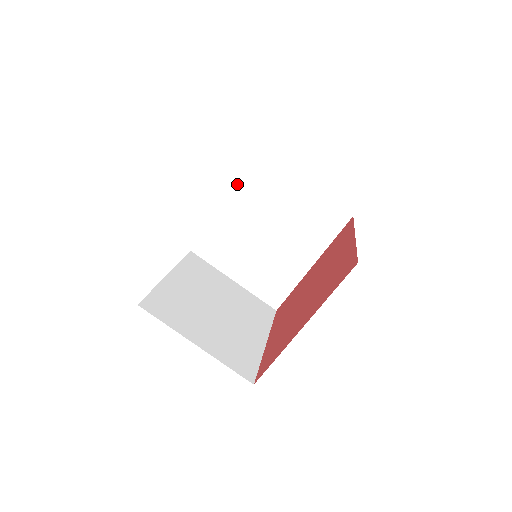
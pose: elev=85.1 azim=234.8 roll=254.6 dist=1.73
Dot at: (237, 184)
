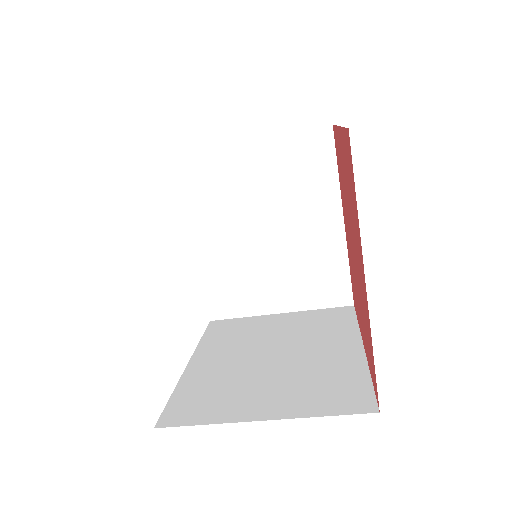
Dot at: occluded
